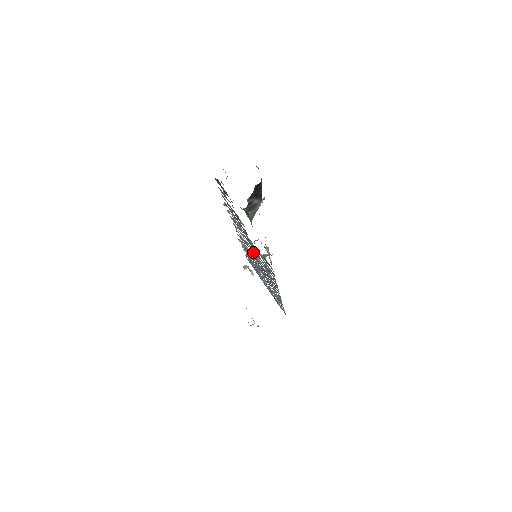
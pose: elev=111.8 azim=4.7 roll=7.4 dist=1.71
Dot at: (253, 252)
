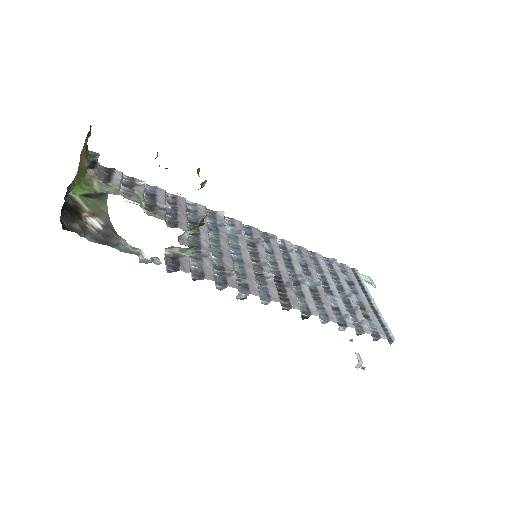
Dot at: (237, 251)
